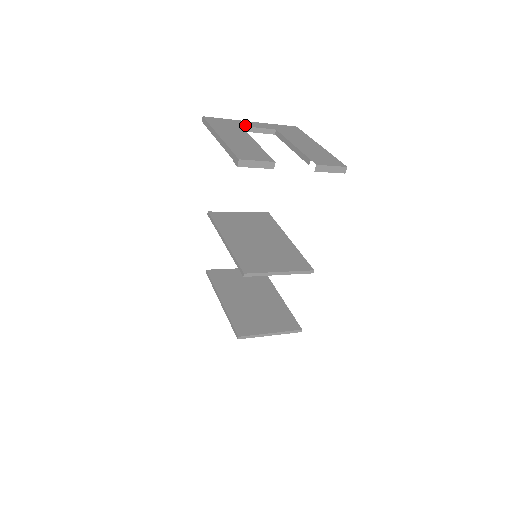
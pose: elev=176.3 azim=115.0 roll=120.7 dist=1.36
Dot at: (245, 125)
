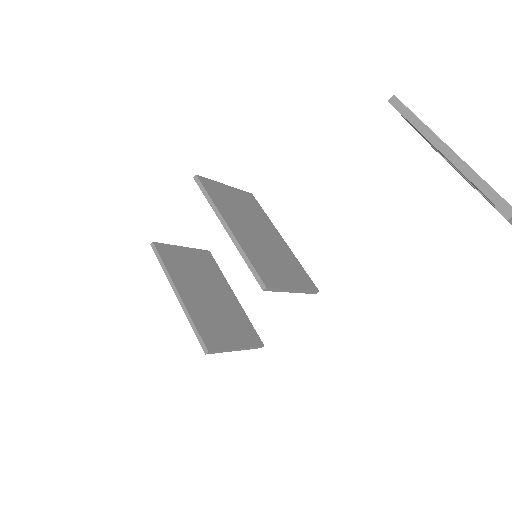
Dot at: occluded
